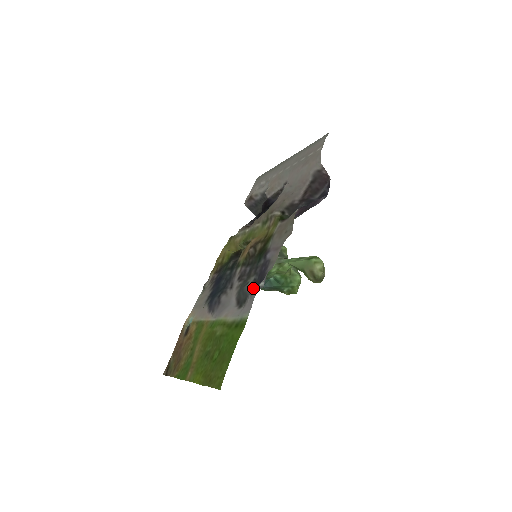
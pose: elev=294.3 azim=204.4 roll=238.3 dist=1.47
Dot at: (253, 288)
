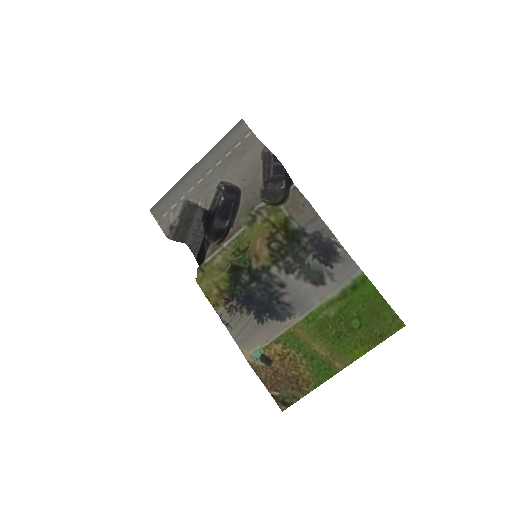
Dot at: (328, 258)
